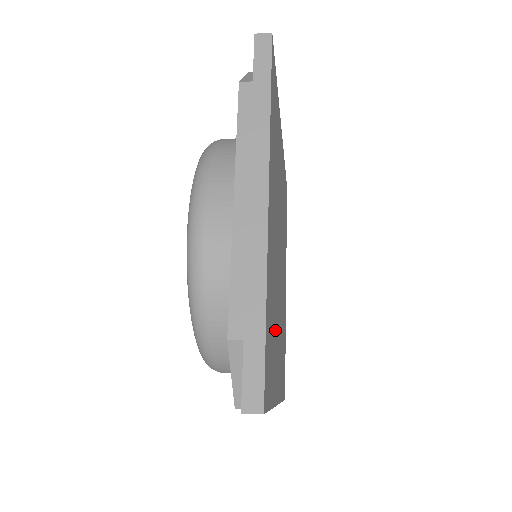
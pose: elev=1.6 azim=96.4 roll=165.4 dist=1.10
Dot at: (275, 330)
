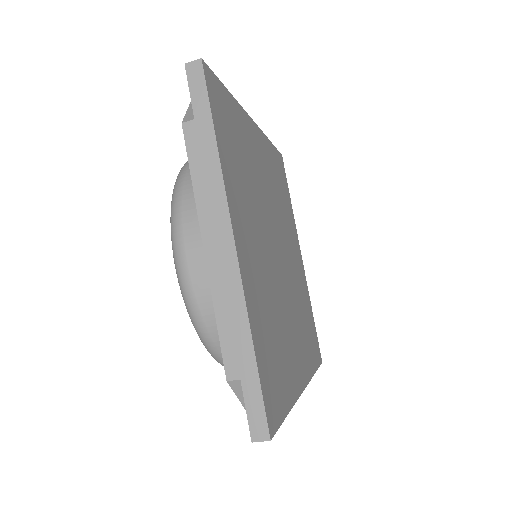
Dot at: (282, 335)
